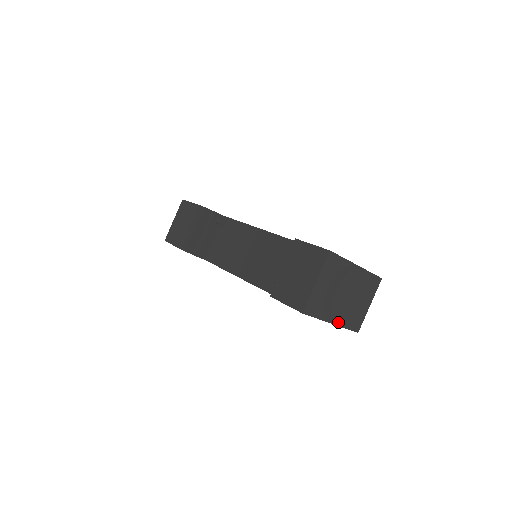
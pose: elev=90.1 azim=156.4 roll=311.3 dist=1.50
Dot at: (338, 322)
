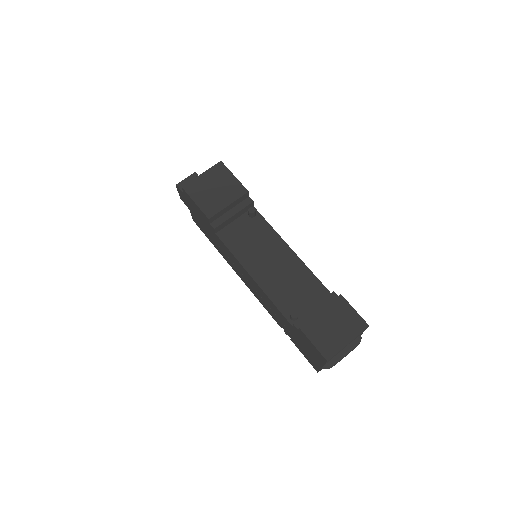
Dot at: (327, 368)
